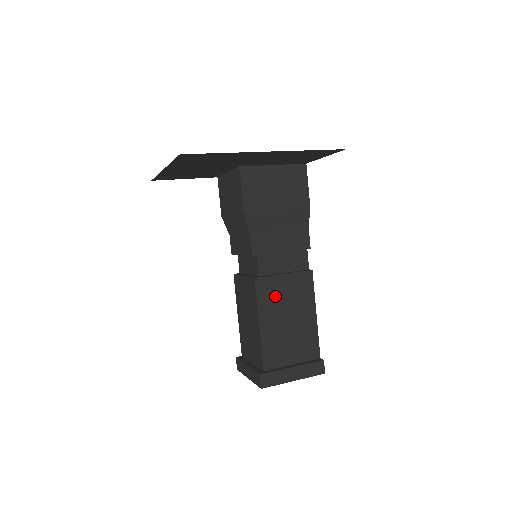
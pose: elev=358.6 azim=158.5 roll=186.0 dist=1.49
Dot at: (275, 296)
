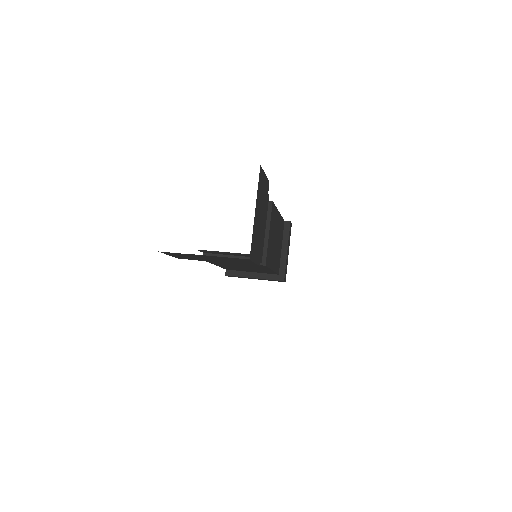
Dot at: (271, 249)
